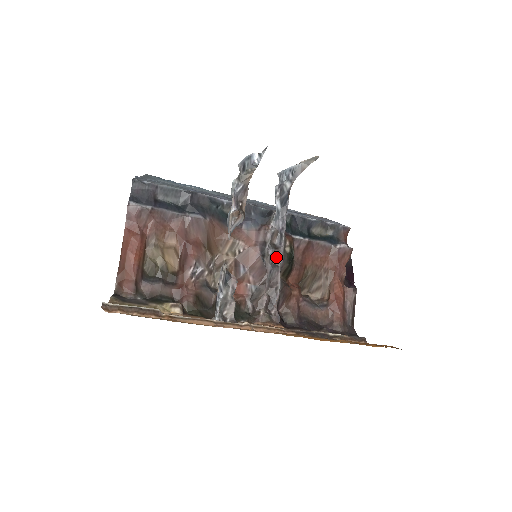
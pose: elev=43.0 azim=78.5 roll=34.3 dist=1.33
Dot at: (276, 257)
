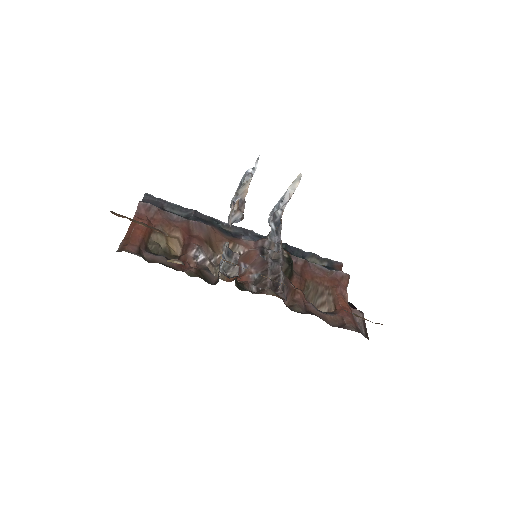
Dot at: (275, 257)
